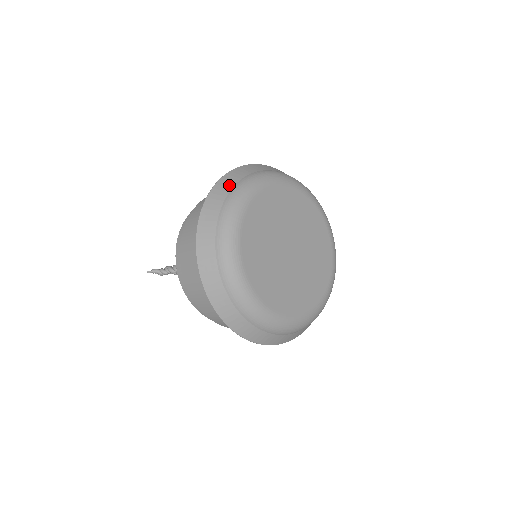
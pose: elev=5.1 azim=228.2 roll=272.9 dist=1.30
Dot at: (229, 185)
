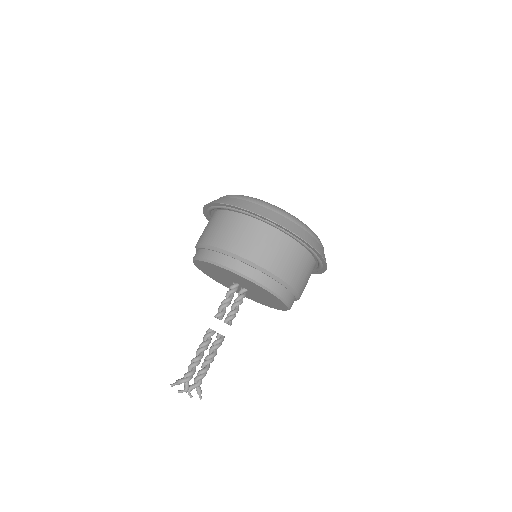
Dot at: occluded
